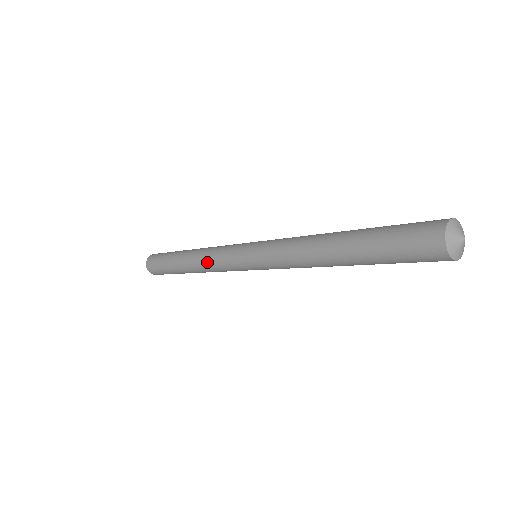
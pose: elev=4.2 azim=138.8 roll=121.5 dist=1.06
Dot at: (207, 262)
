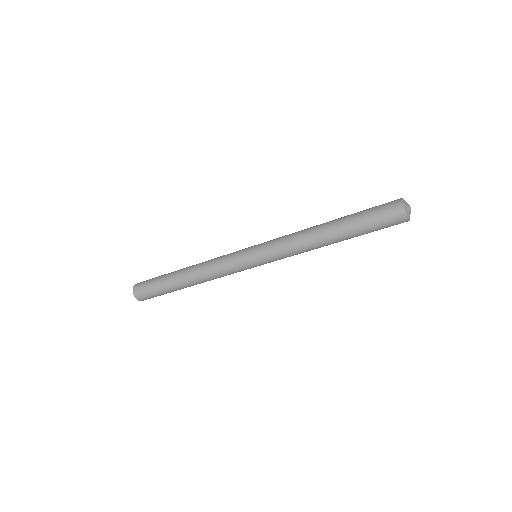
Dot at: (210, 266)
